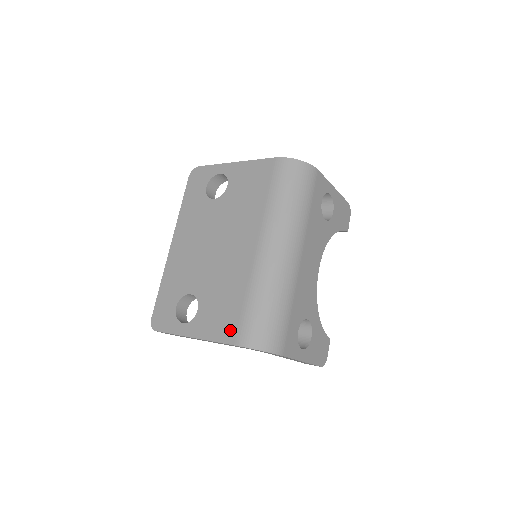
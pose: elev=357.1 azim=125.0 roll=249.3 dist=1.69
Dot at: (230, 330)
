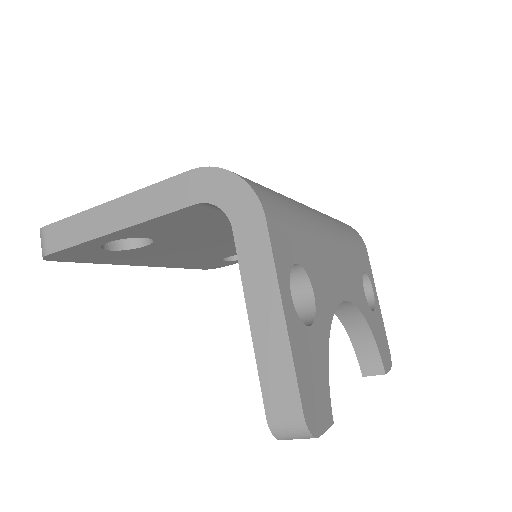
Dot at: occluded
